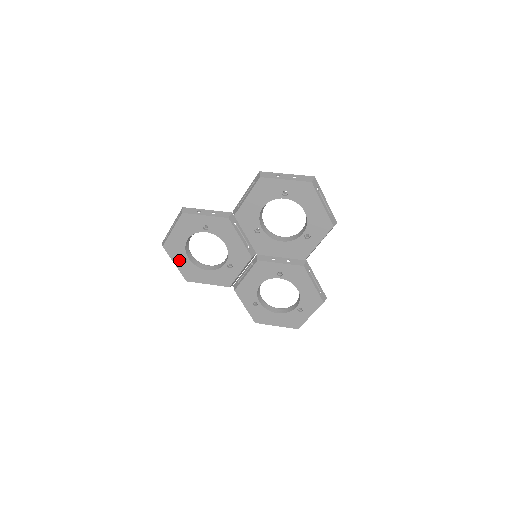
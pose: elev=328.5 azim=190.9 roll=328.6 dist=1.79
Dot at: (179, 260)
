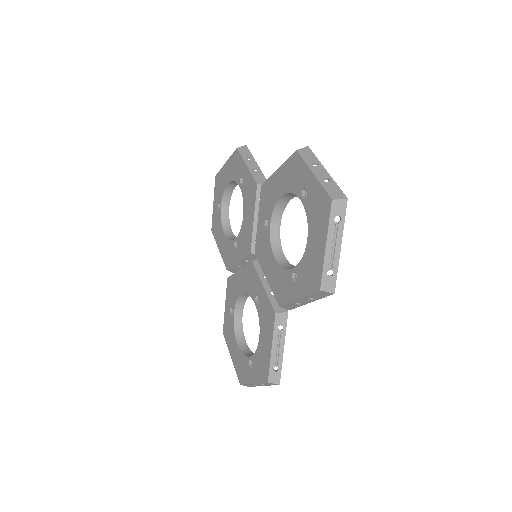
Dot at: (217, 202)
